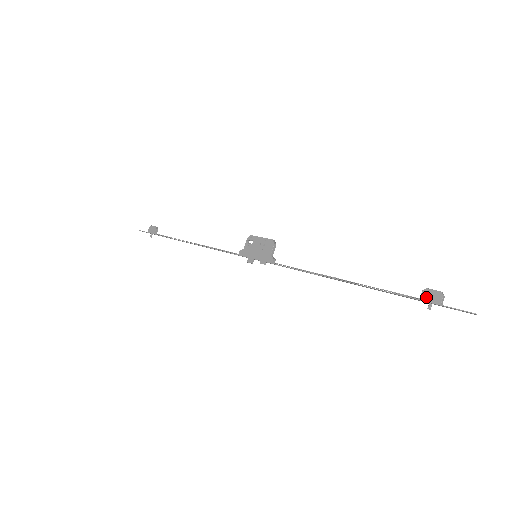
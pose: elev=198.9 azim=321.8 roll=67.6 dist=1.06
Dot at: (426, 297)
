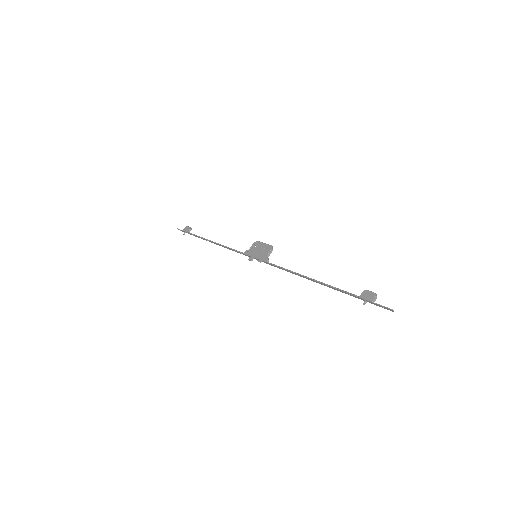
Dot at: (364, 296)
